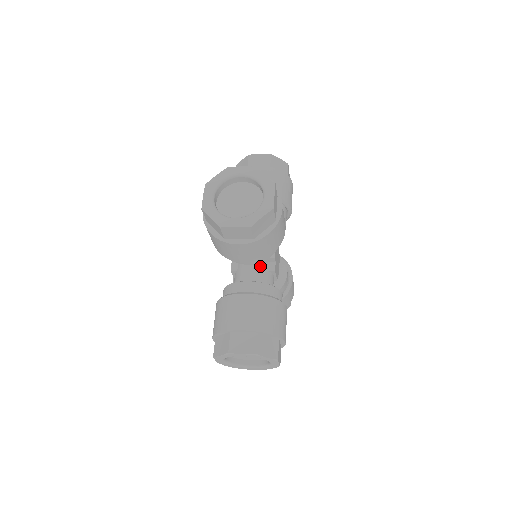
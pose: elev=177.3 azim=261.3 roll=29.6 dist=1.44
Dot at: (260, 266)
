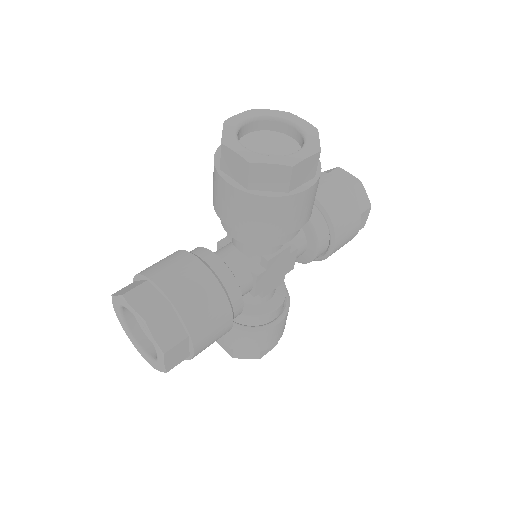
Dot at: occluded
